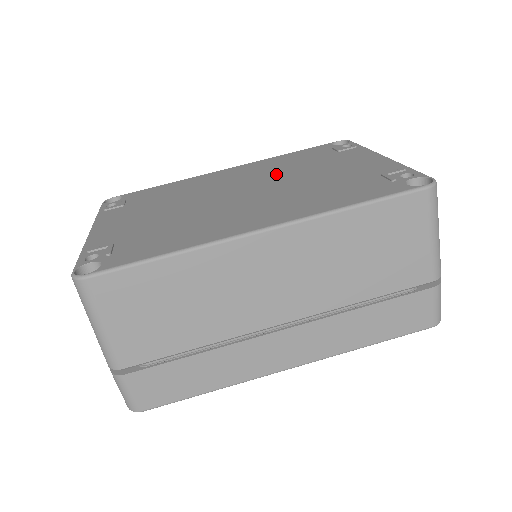
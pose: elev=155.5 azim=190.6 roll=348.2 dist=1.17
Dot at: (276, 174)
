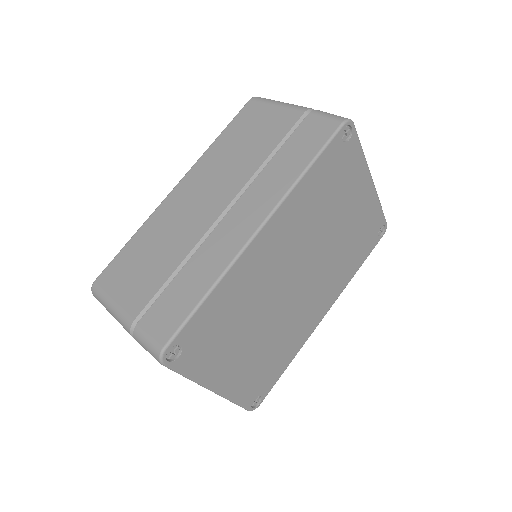
Dot at: occluded
